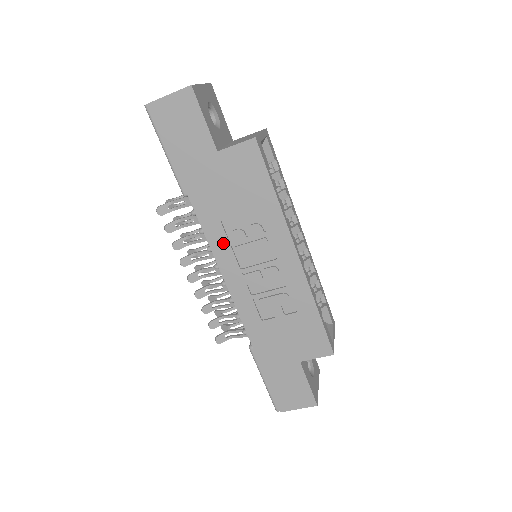
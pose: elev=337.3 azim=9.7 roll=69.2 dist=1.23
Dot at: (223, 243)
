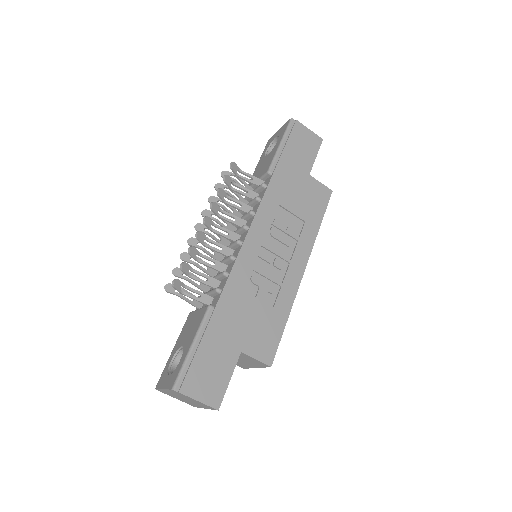
Dot at: (268, 217)
